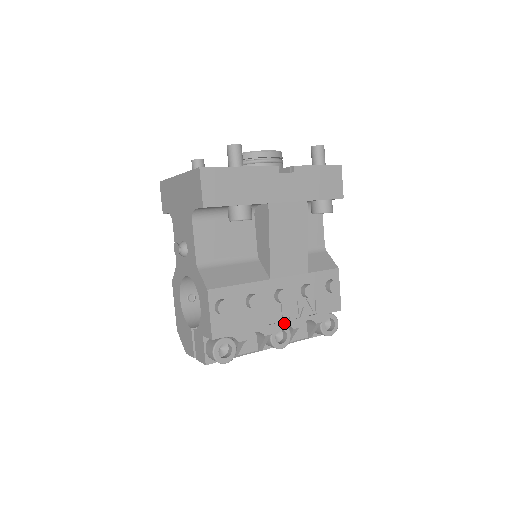
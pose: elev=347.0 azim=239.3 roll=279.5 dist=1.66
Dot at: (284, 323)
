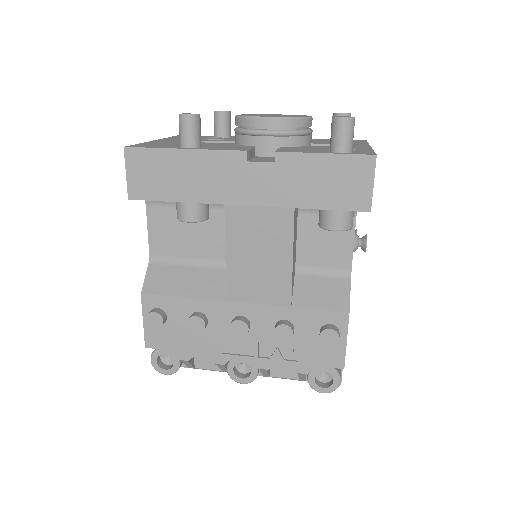
Dot at: (244, 358)
